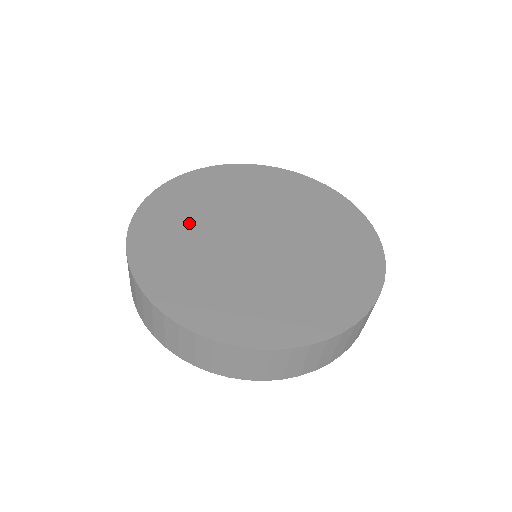
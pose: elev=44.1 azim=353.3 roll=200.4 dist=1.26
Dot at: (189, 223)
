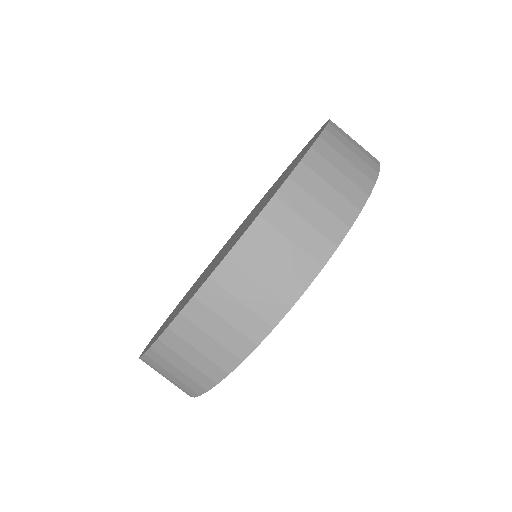
Dot at: occluded
